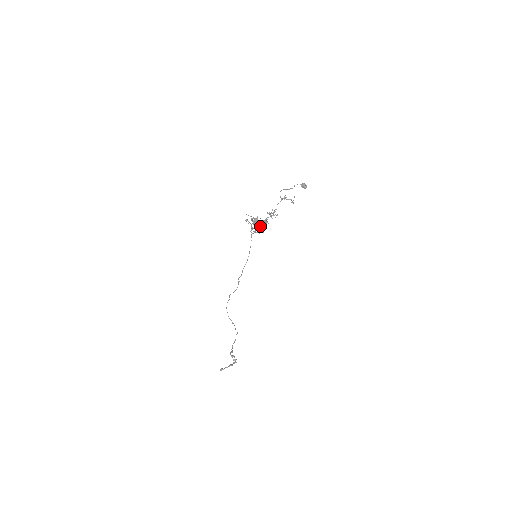
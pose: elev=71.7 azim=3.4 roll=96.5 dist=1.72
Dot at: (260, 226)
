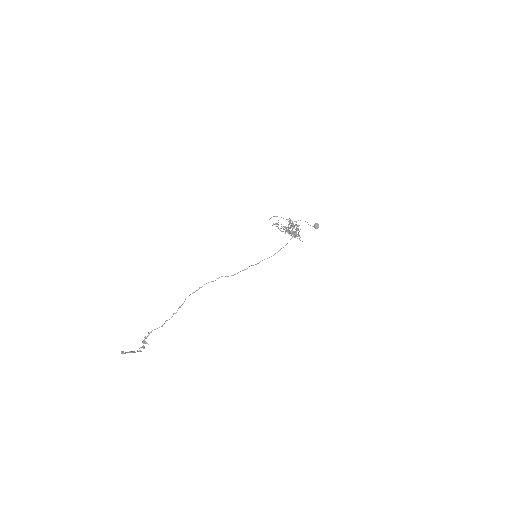
Dot at: (295, 234)
